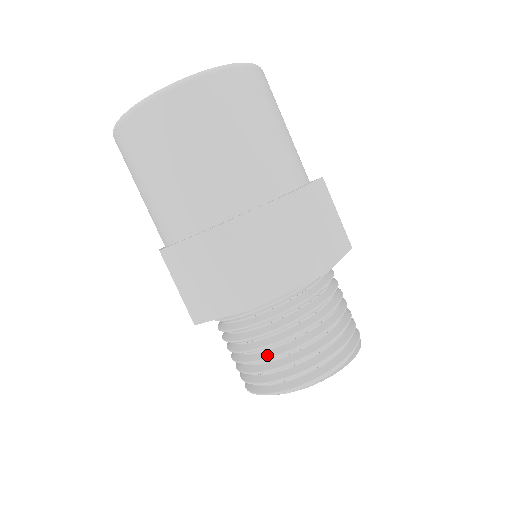
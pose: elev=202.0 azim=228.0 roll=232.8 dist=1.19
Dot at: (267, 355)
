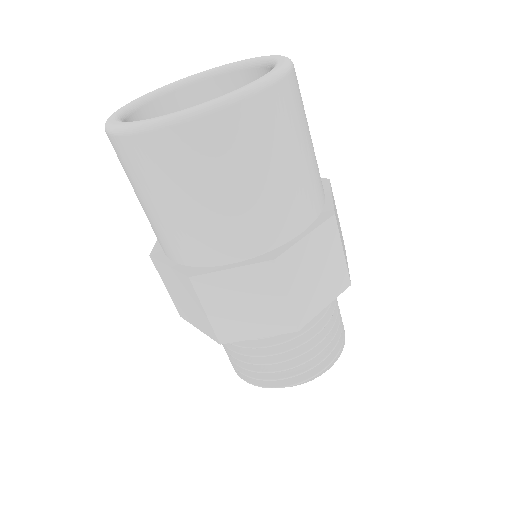
Dot at: (240, 357)
